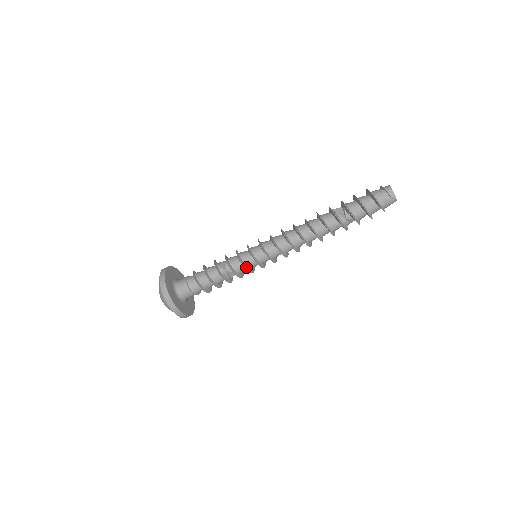
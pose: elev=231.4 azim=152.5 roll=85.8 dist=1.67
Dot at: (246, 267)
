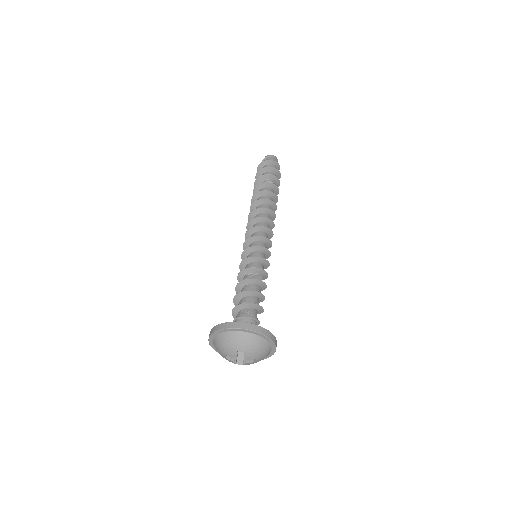
Dot at: (254, 258)
